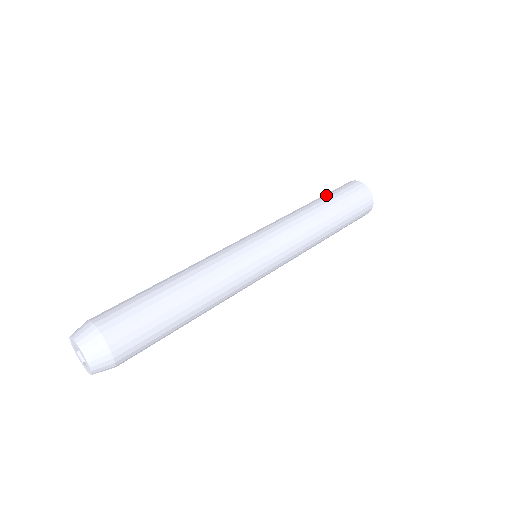
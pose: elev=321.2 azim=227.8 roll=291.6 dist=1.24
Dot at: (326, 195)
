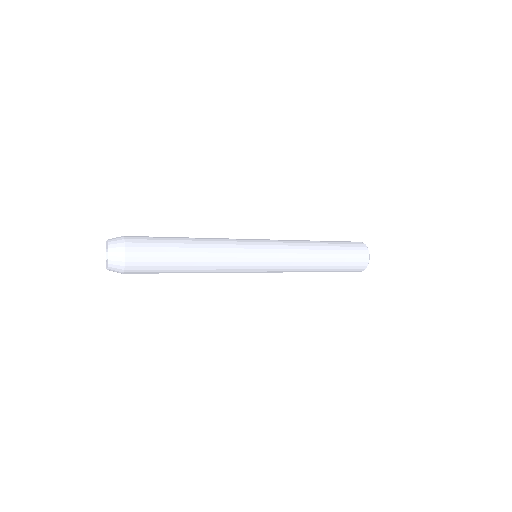
Dot at: occluded
